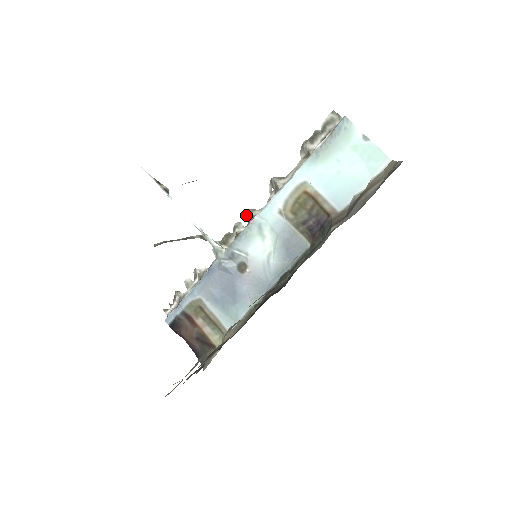
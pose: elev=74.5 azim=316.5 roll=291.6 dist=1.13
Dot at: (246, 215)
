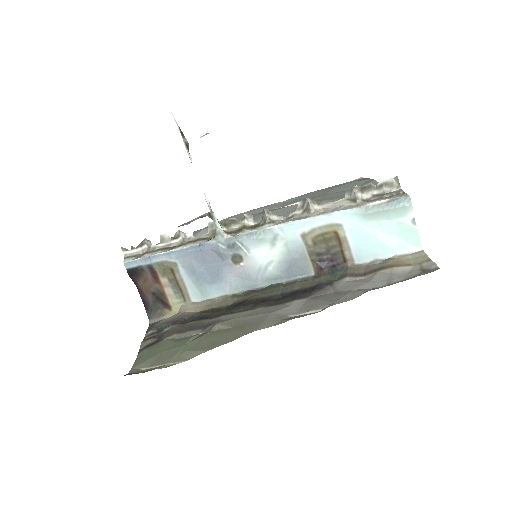
Dot at: (263, 215)
